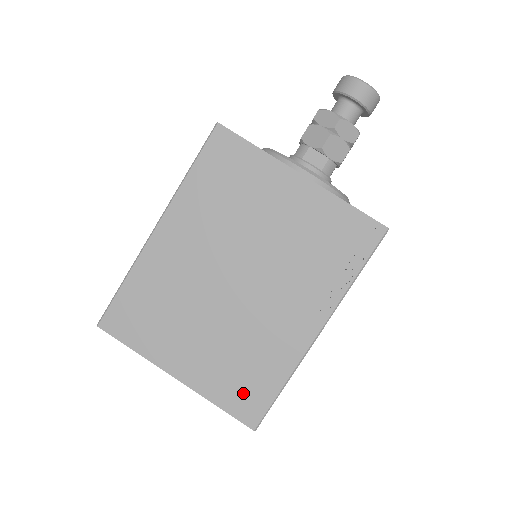
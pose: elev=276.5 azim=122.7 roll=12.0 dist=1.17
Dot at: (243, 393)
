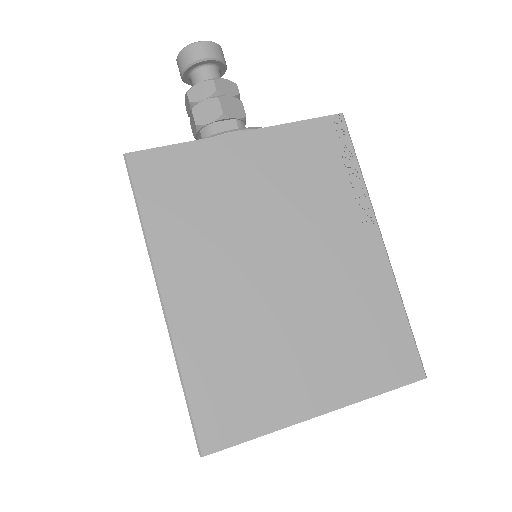
Dot at: (385, 357)
